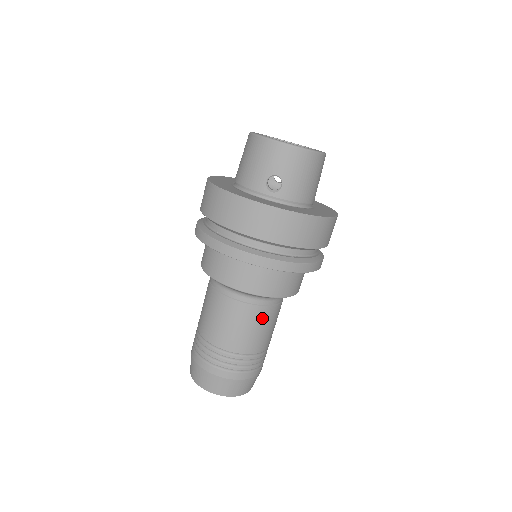
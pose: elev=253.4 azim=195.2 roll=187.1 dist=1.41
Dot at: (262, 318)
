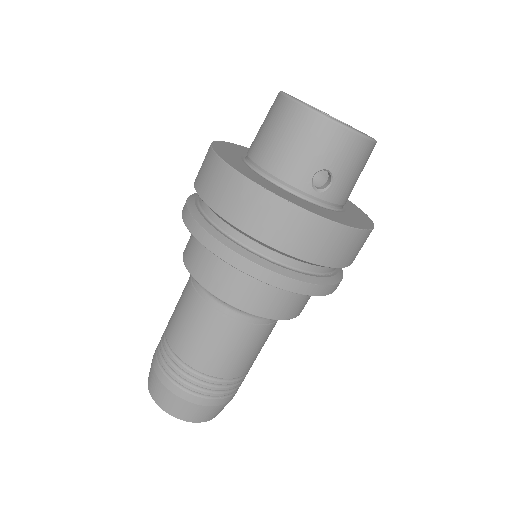
Dot at: (263, 337)
